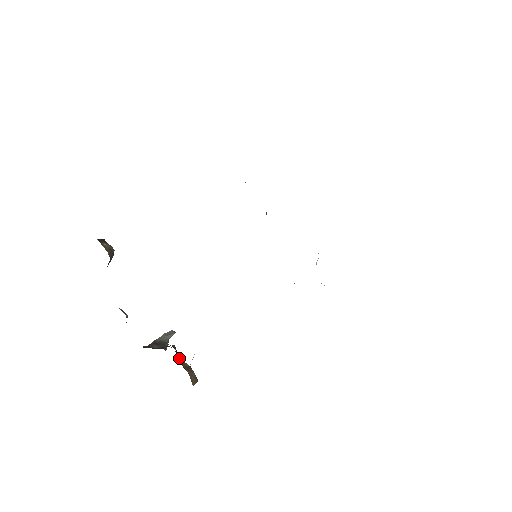
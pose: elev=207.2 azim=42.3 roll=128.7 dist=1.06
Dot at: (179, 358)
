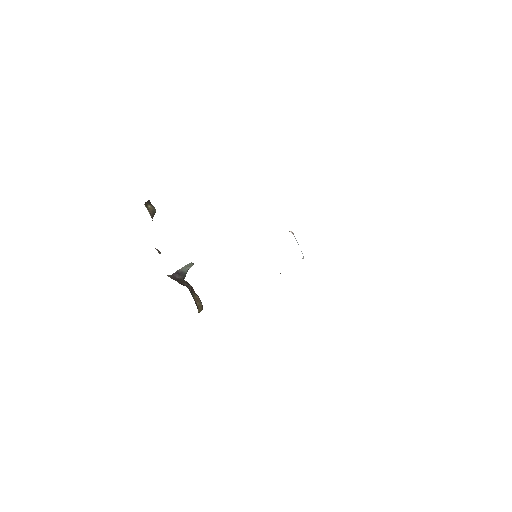
Dot at: (192, 294)
